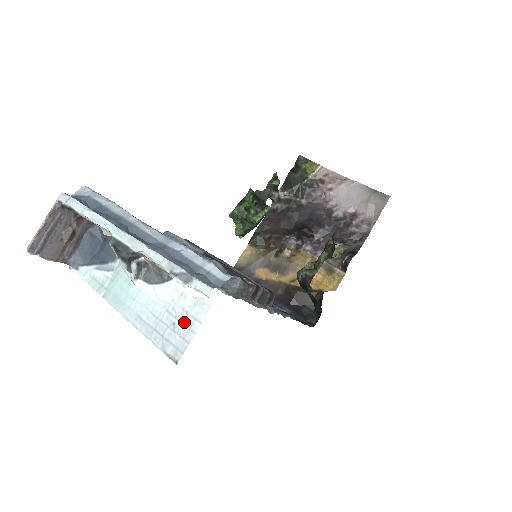
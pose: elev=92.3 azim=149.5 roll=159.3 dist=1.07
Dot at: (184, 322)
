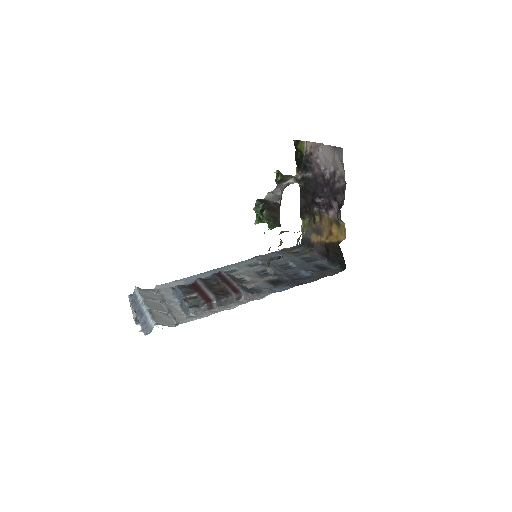
Dot at: occluded
